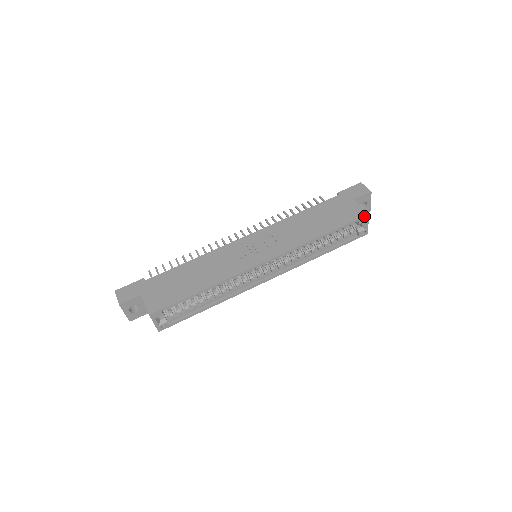
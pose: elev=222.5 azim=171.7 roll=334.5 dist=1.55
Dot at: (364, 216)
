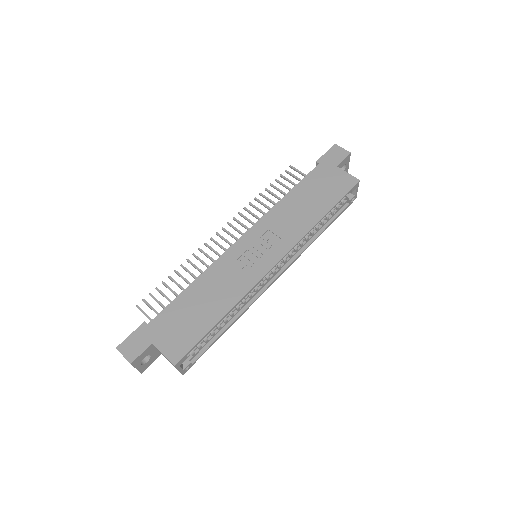
Dot at: (356, 184)
